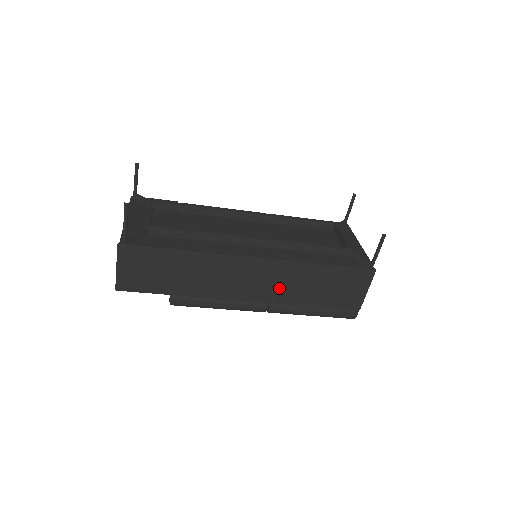
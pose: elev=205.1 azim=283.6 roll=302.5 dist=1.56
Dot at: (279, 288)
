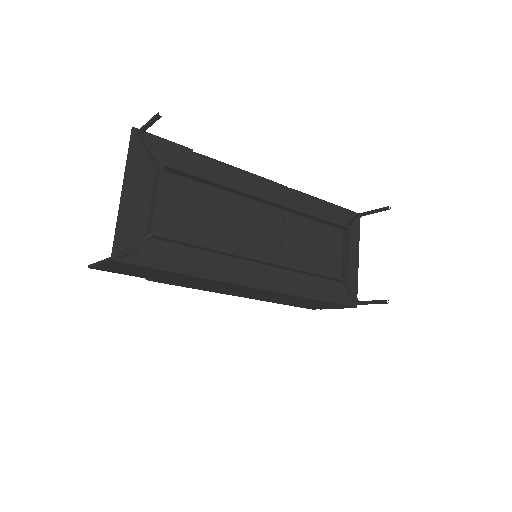
Dot at: (263, 296)
